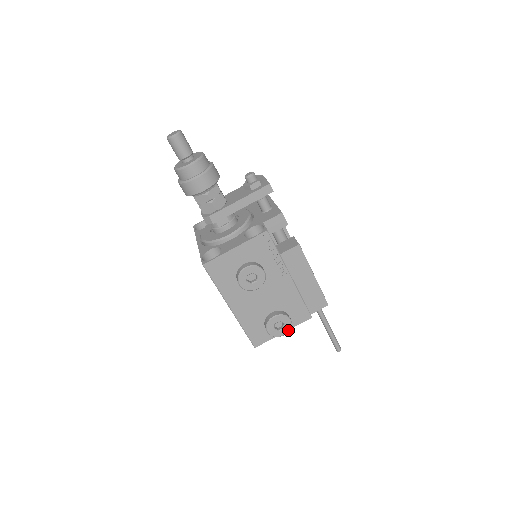
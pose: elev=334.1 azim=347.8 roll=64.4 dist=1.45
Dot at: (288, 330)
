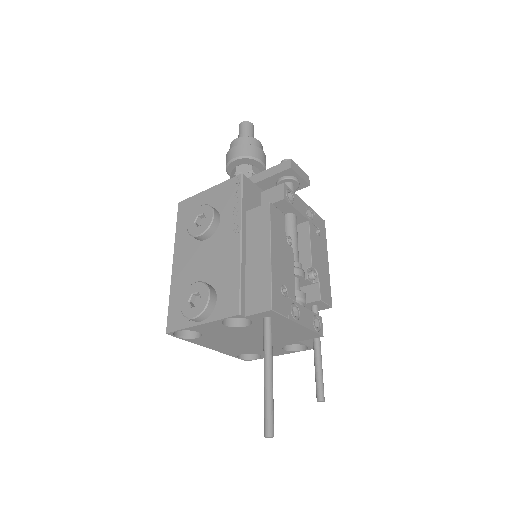
Dot at: (200, 311)
